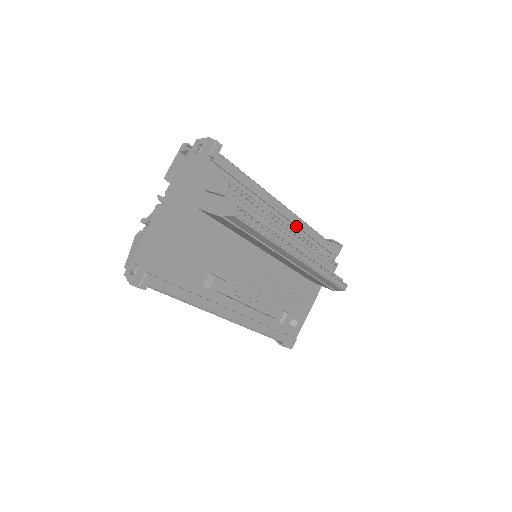
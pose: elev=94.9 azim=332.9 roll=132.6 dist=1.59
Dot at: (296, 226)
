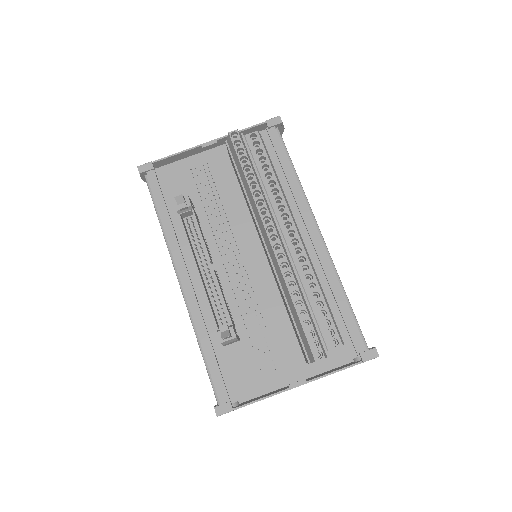
Dot at: (322, 266)
